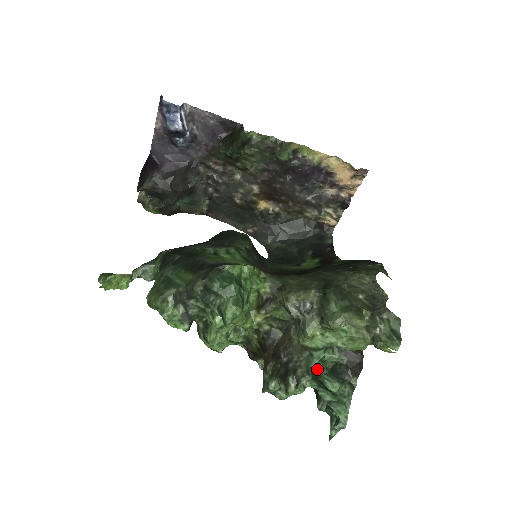
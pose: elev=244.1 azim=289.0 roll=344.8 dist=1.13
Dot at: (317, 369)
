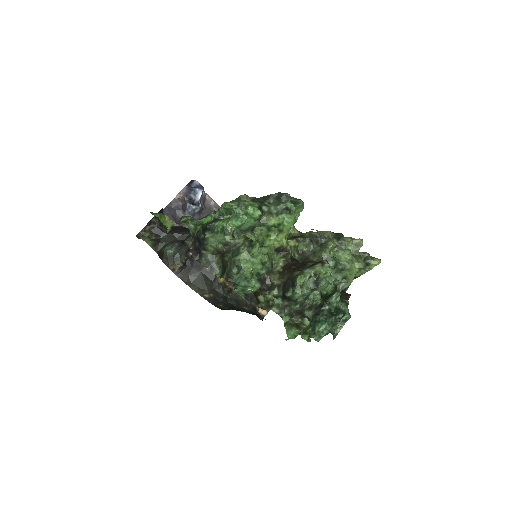
Dot at: (321, 292)
